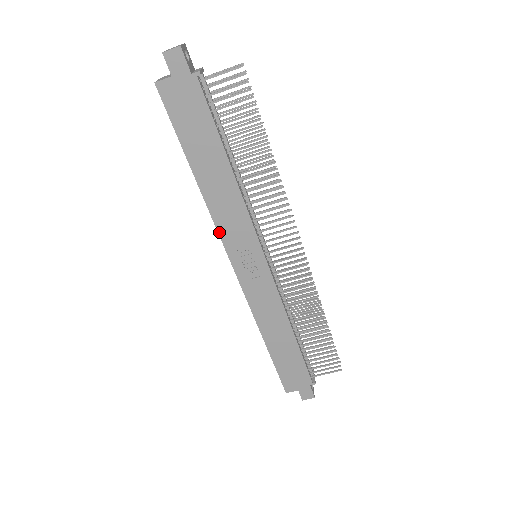
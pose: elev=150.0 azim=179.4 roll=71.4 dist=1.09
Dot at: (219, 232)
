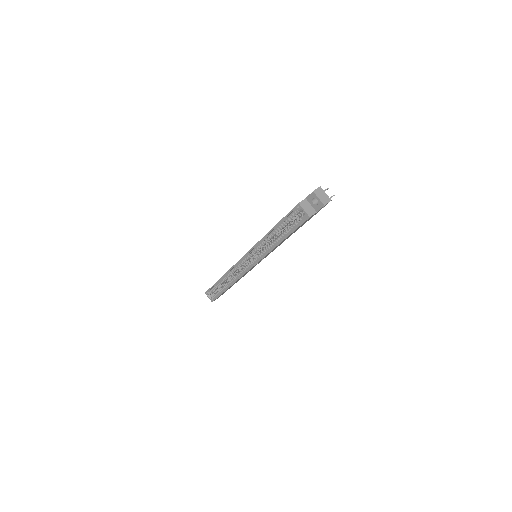
Dot at: occluded
